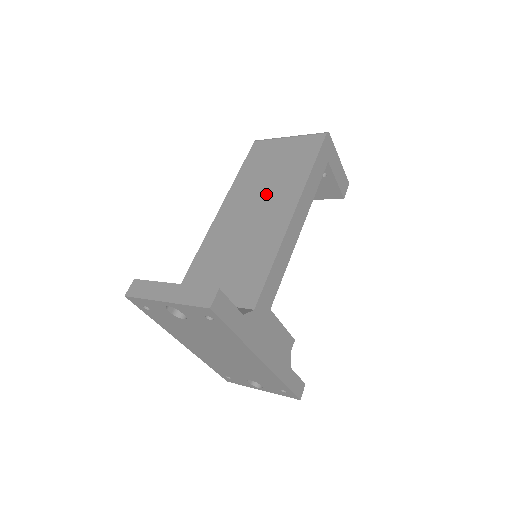
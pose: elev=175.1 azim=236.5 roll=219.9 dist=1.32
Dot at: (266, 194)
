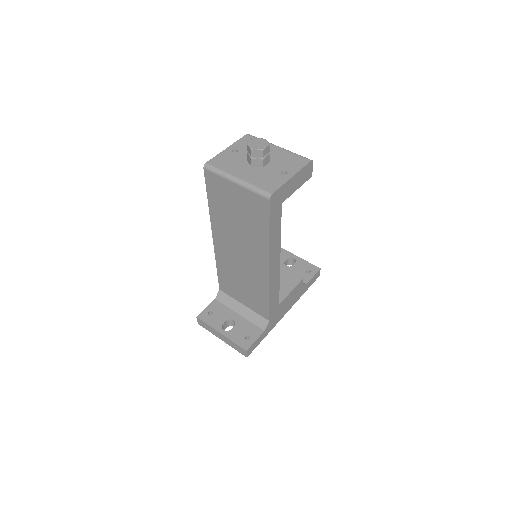
Dot at: (242, 242)
